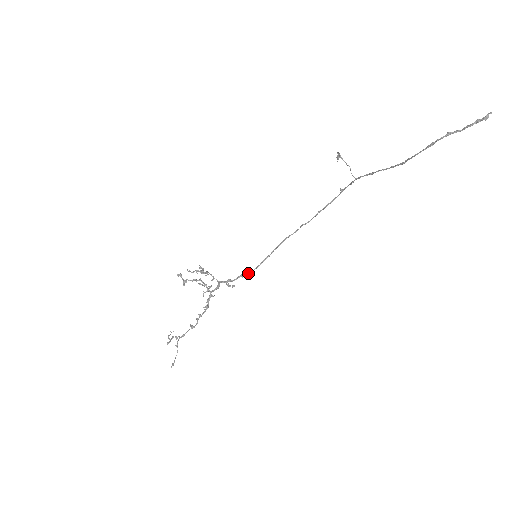
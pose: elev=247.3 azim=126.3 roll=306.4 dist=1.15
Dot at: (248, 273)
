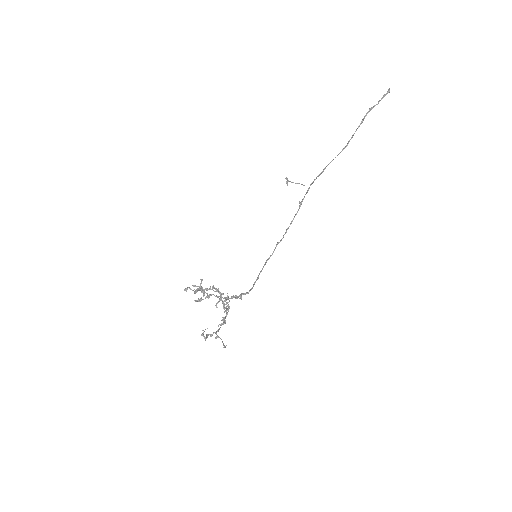
Dot at: (246, 293)
